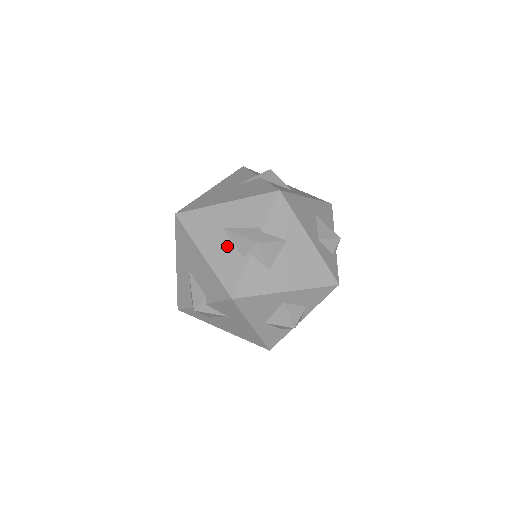
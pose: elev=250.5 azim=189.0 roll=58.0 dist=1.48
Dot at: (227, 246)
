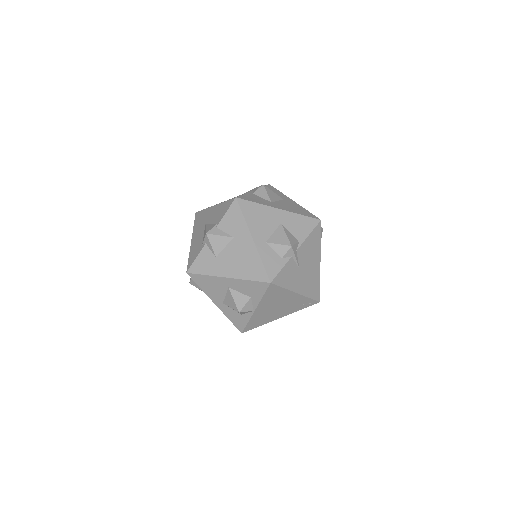
Dot at: (201, 236)
